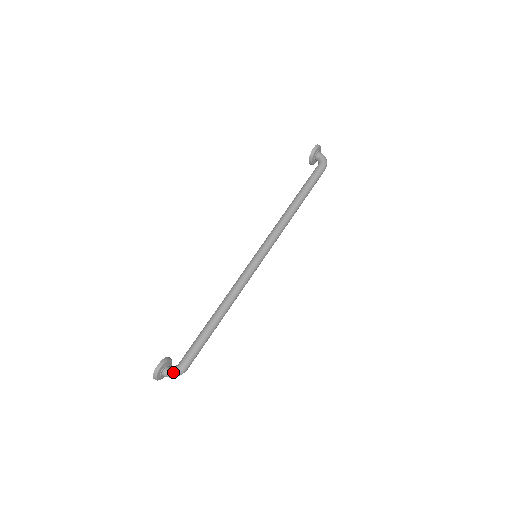
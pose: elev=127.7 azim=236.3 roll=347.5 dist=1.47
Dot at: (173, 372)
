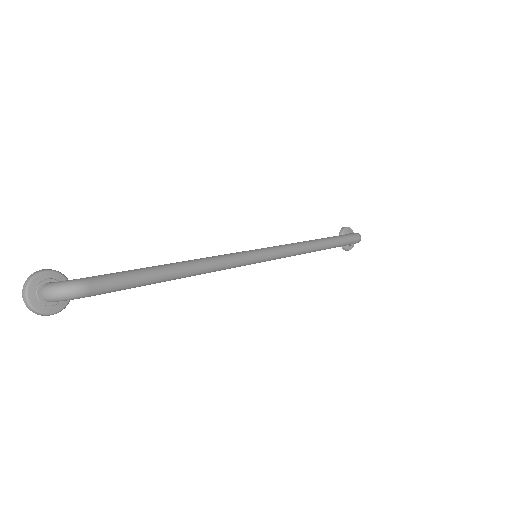
Dot at: (62, 281)
